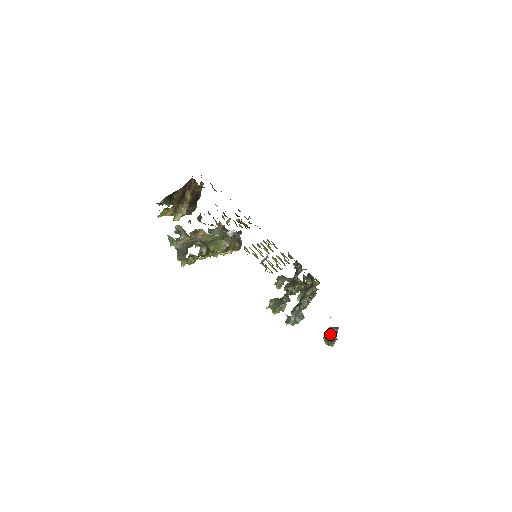
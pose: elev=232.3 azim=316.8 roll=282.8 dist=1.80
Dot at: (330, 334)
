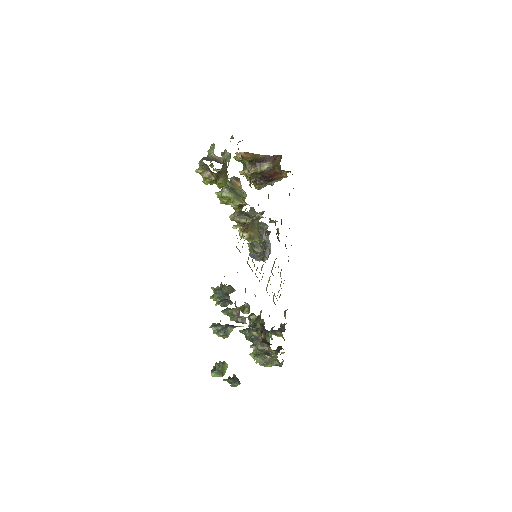
Dot at: (223, 363)
